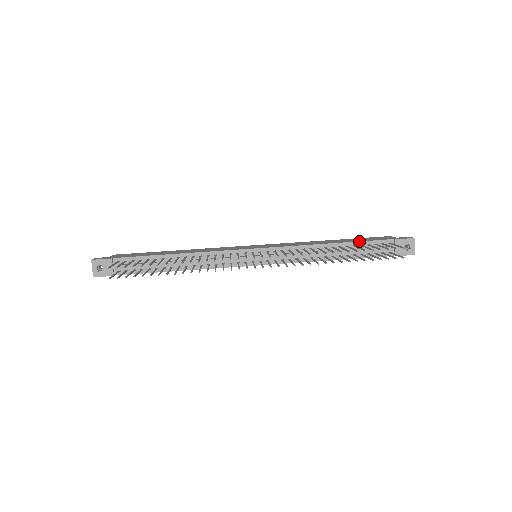
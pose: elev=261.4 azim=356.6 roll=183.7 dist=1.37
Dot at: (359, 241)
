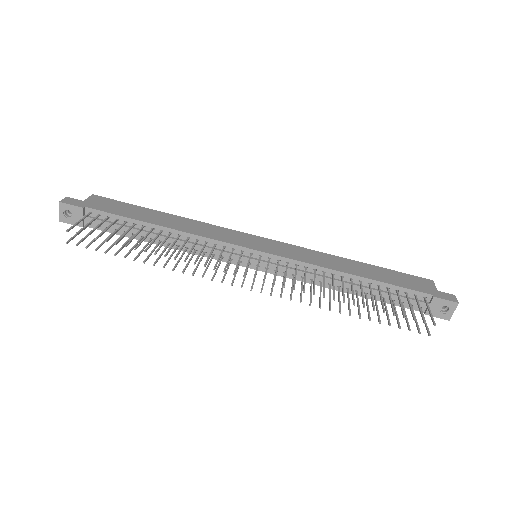
Dot at: (387, 283)
